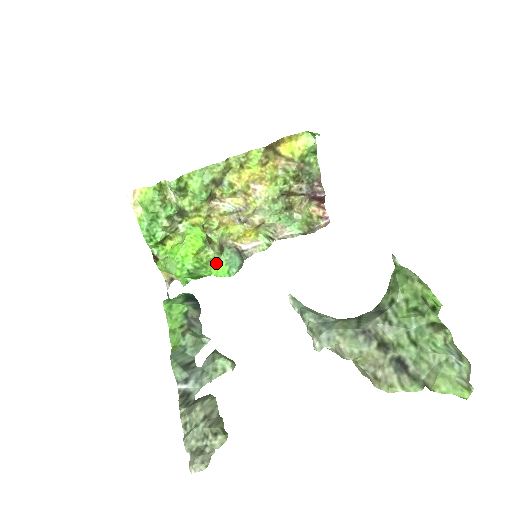
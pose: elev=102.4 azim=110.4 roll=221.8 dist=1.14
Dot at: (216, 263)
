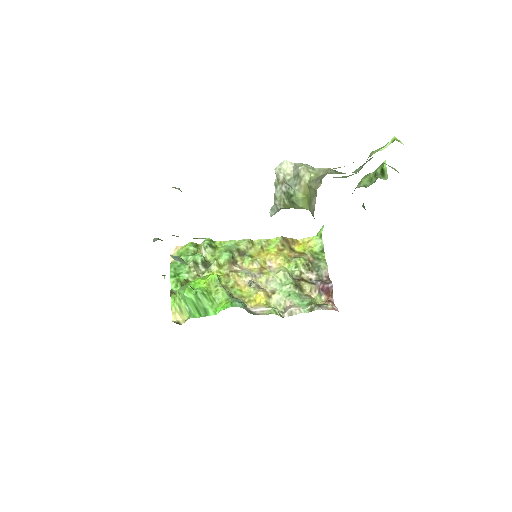
Dot at: (223, 301)
